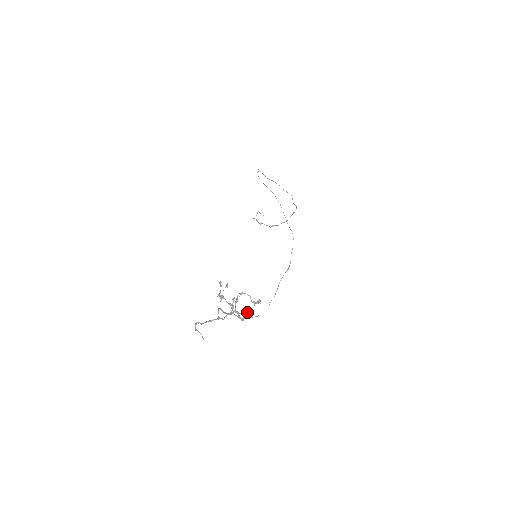
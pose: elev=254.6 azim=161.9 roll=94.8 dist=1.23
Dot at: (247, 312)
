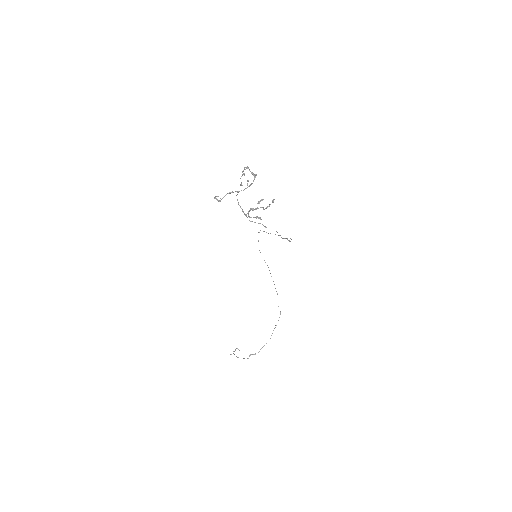
Dot at: (258, 218)
